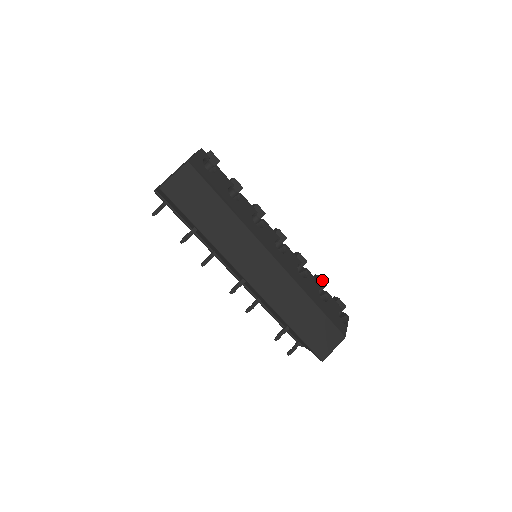
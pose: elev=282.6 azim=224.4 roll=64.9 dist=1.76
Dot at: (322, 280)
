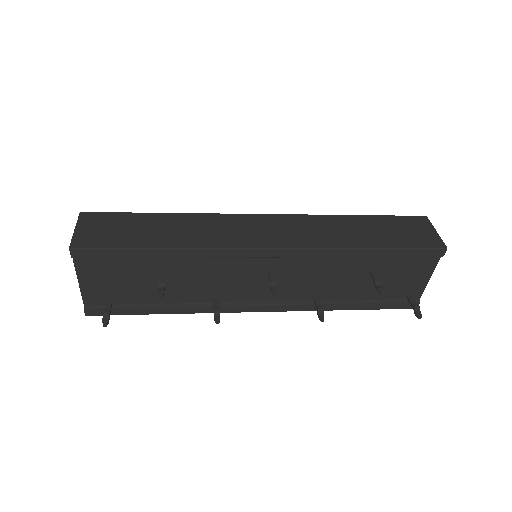
Dot at: occluded
